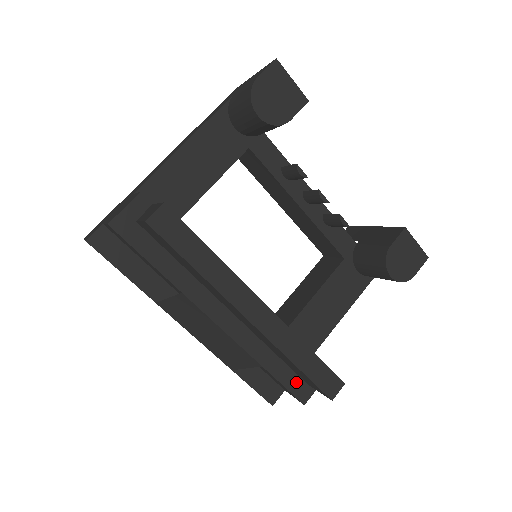
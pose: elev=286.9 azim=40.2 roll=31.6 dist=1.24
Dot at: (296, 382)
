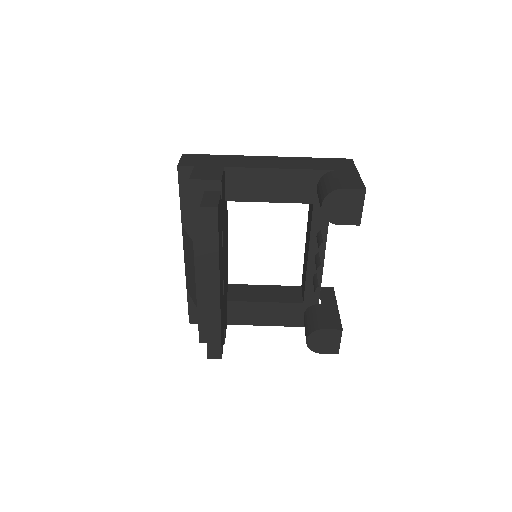
Dot at: occluded
